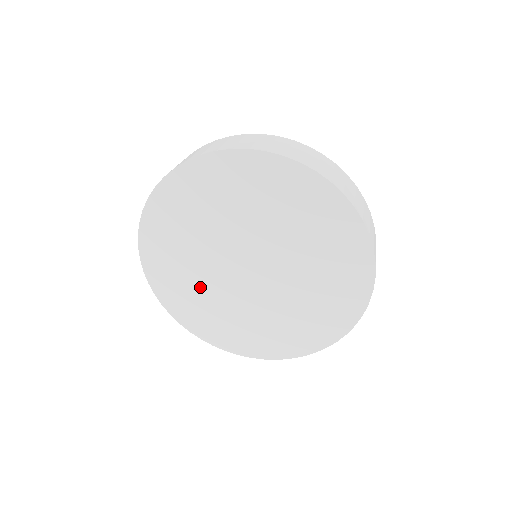
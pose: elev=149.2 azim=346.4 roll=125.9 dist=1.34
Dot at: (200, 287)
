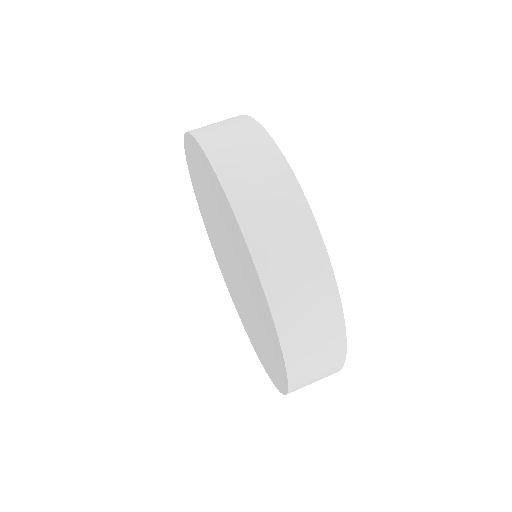
Dot at: occluded
